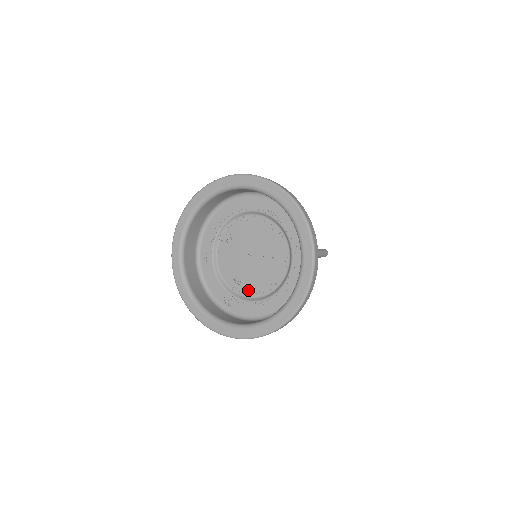
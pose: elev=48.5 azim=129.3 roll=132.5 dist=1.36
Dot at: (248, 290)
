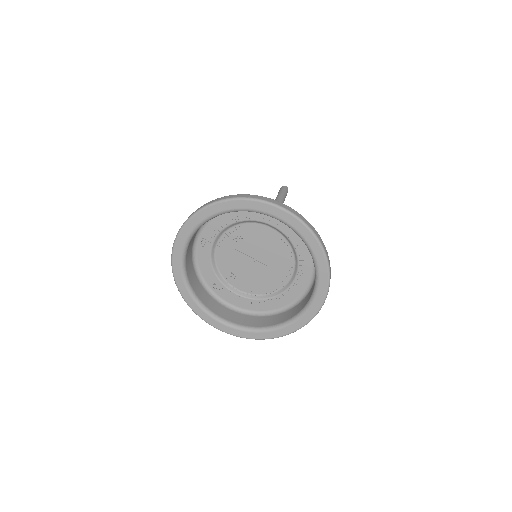
Dot at: (240, 284)
